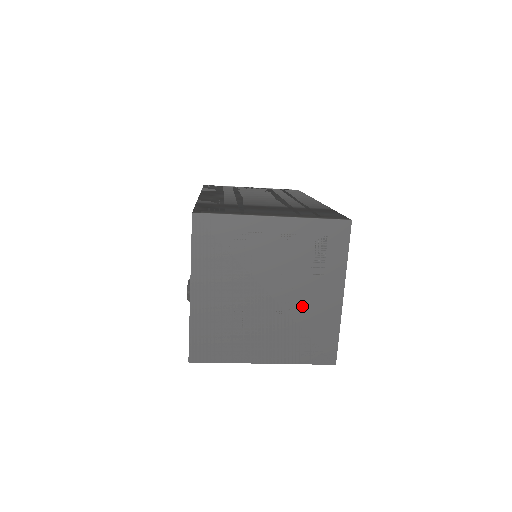
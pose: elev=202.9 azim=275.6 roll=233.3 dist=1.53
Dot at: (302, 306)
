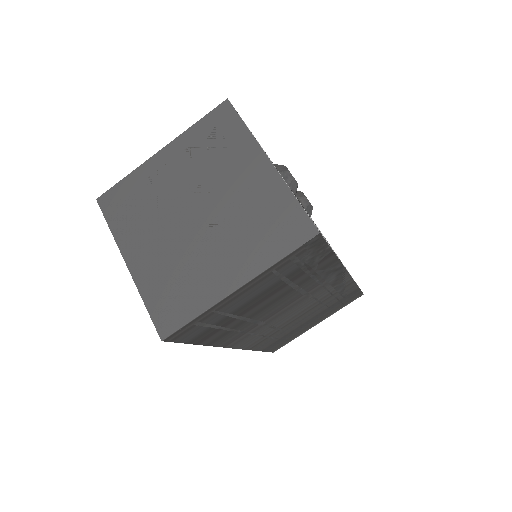
Dot at: (237, 201)
